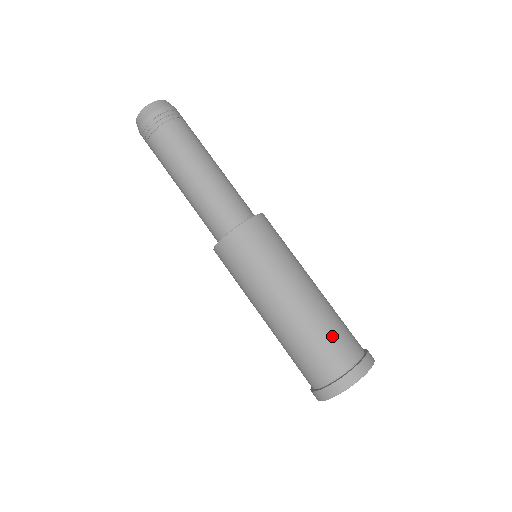
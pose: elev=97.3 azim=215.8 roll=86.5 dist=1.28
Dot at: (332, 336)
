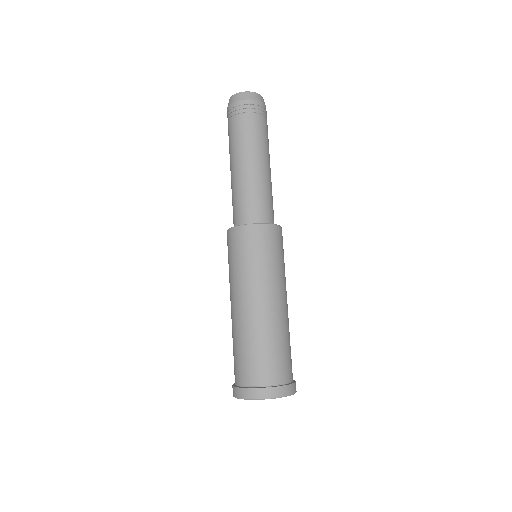
Dot at: (258, 353)
